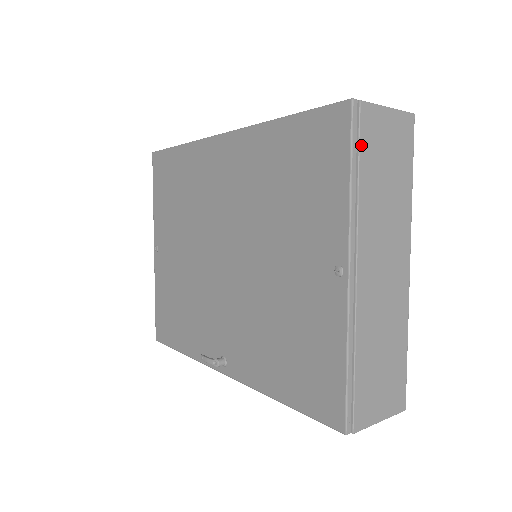
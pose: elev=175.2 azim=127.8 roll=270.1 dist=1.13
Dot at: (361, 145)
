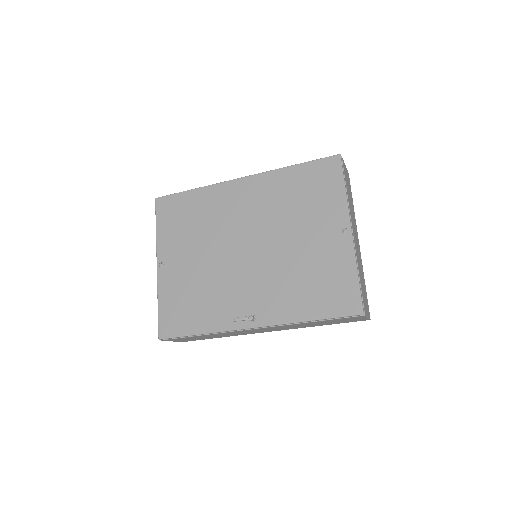
Dot at: occluded
